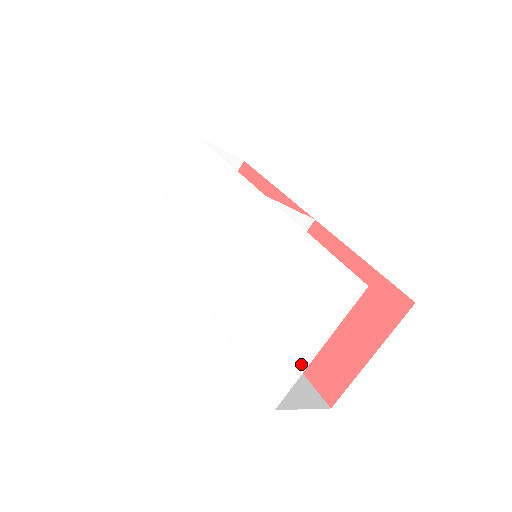
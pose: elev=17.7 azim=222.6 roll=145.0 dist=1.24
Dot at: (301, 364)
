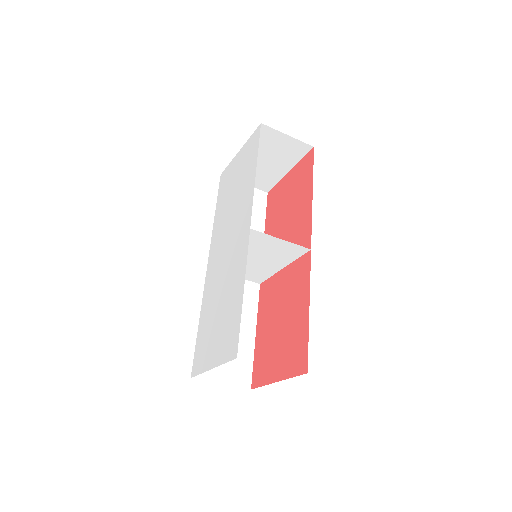
Dot at: (205, 367)
